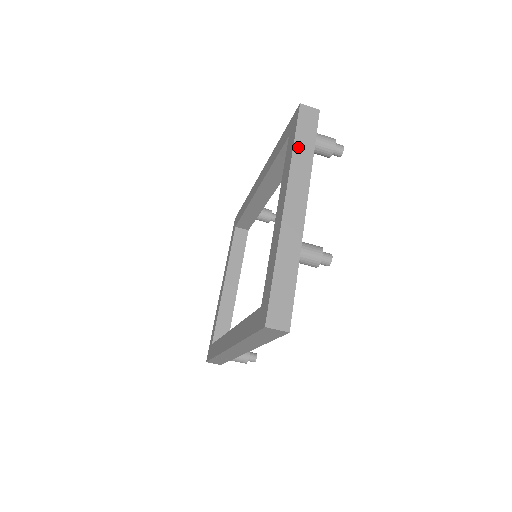
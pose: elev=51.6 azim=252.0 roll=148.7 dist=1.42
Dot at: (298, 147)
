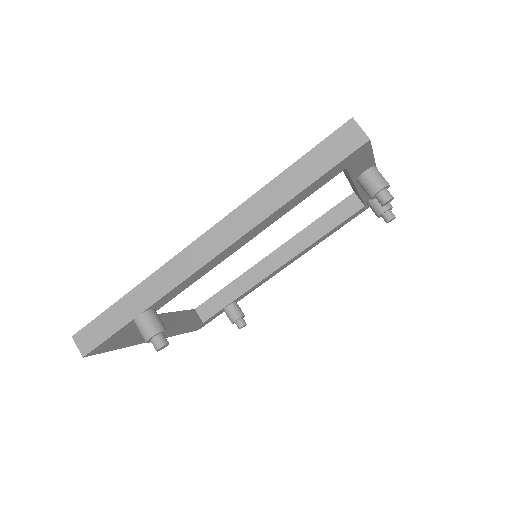
Dot at: occluded
